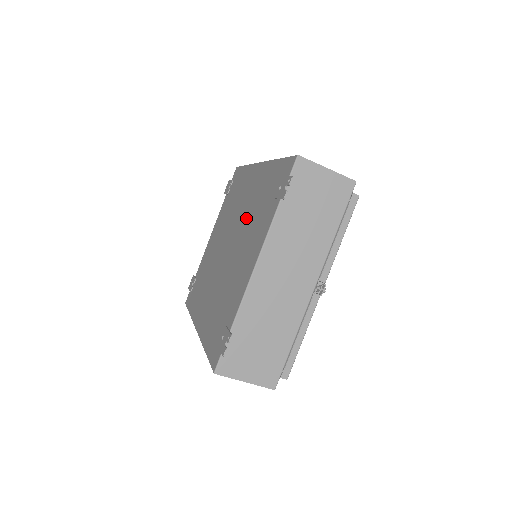
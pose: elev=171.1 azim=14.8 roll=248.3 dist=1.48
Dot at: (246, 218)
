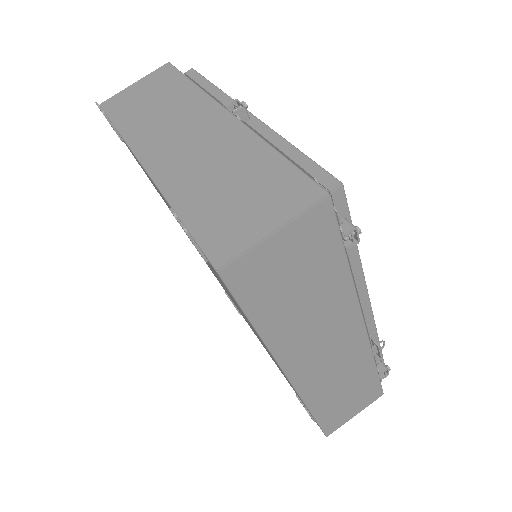
Dot at: occluded
